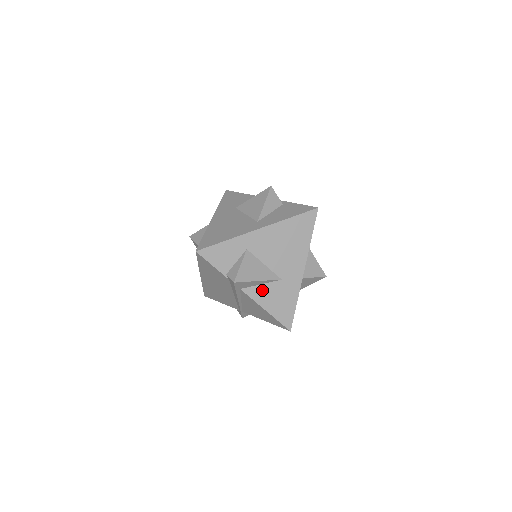
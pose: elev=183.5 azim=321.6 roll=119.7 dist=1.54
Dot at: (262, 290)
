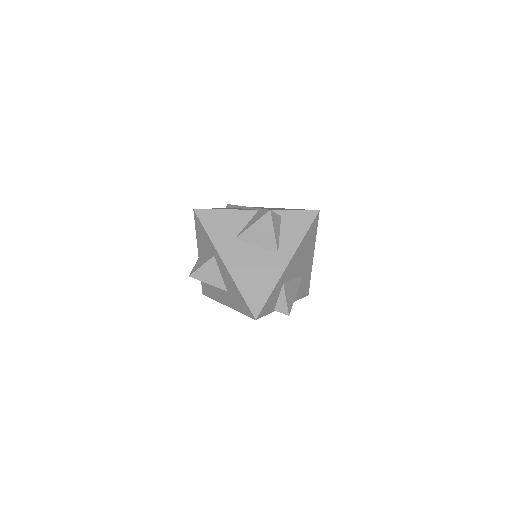
Dot at: occluded
